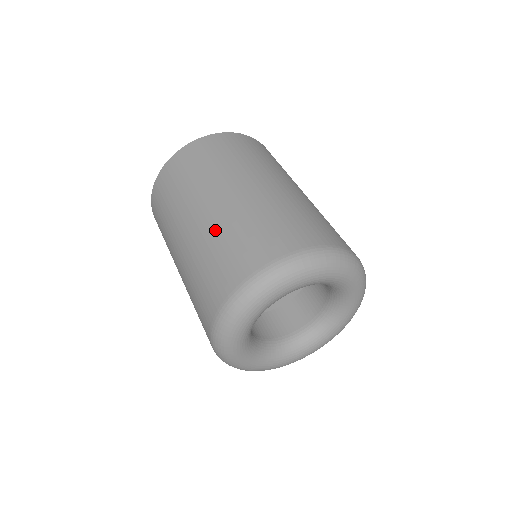
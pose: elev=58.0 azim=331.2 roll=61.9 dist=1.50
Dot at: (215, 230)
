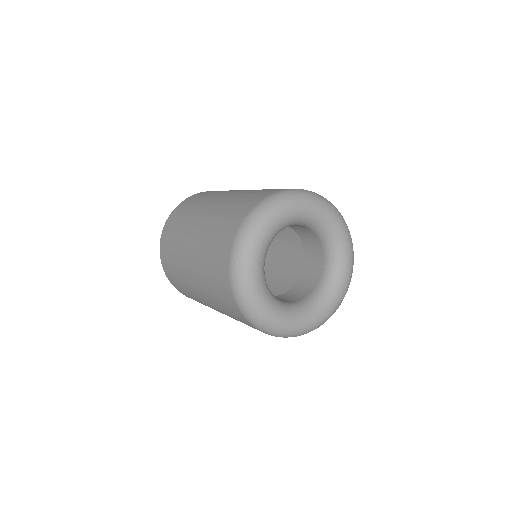
Dot at: (200, 264)
